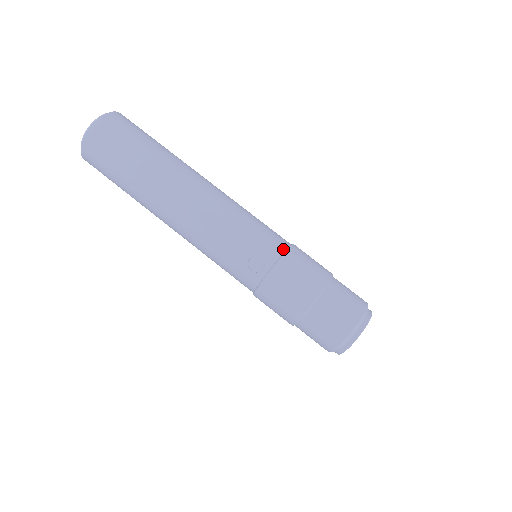
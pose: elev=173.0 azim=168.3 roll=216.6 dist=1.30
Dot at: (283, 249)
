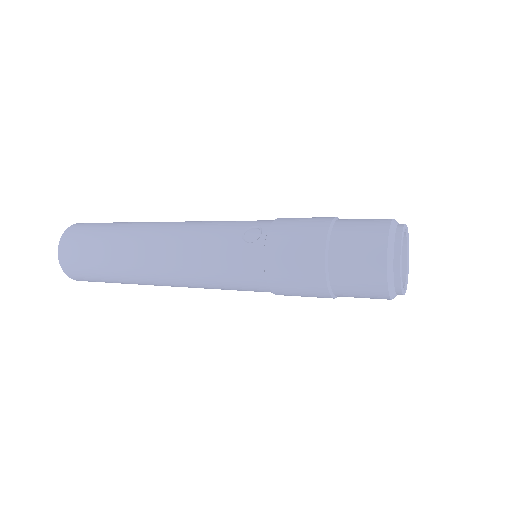
Dot at: occluded
